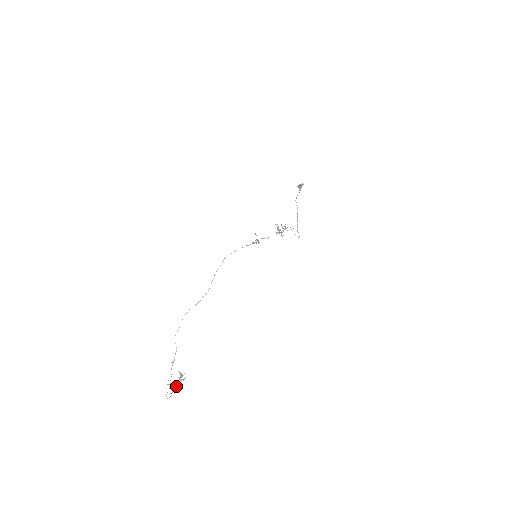
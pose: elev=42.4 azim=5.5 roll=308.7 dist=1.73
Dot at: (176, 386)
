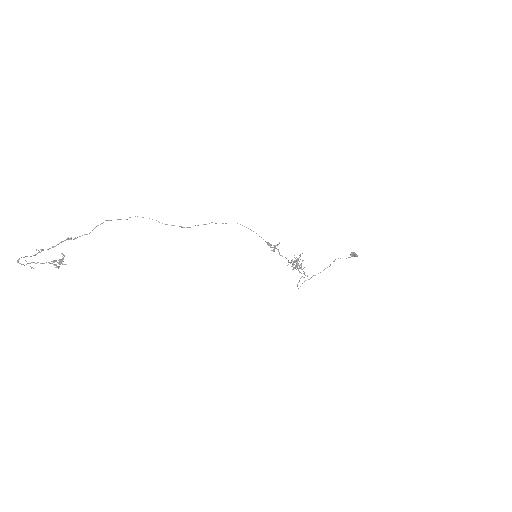
Dot at: (42, 263)
